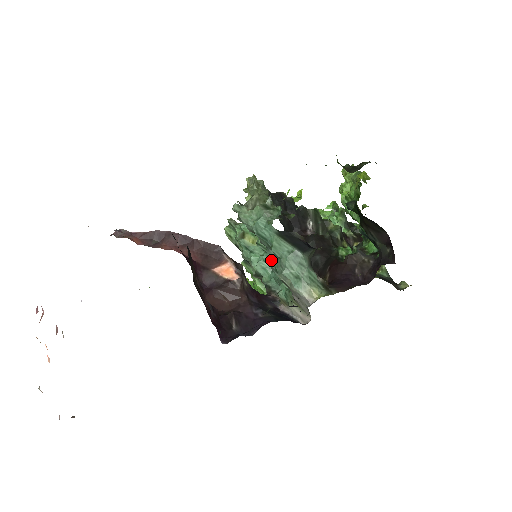
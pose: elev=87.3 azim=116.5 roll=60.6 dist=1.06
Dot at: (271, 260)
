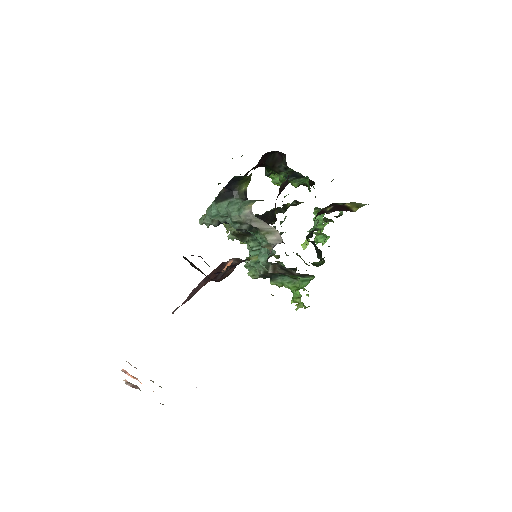
Dot at: (231, 224)
